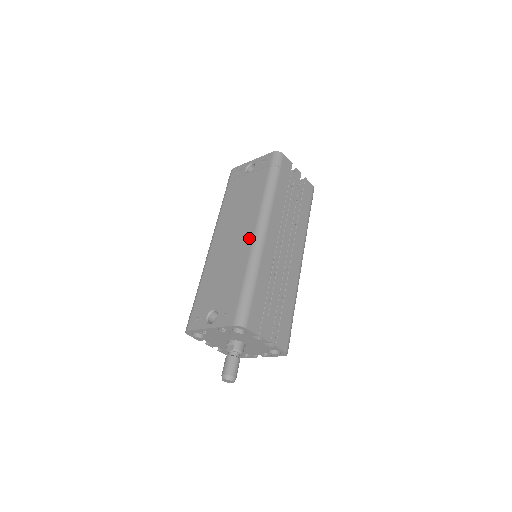
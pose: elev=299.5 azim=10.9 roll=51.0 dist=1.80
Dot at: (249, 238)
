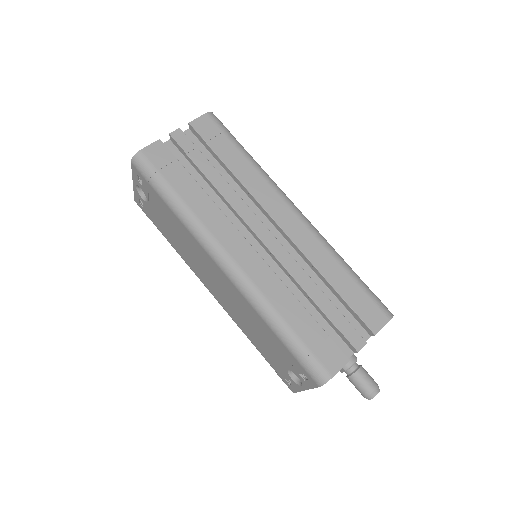
Dot at: (228, 283)
